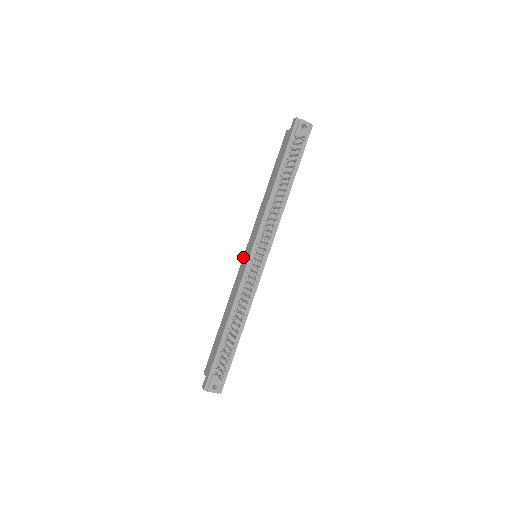
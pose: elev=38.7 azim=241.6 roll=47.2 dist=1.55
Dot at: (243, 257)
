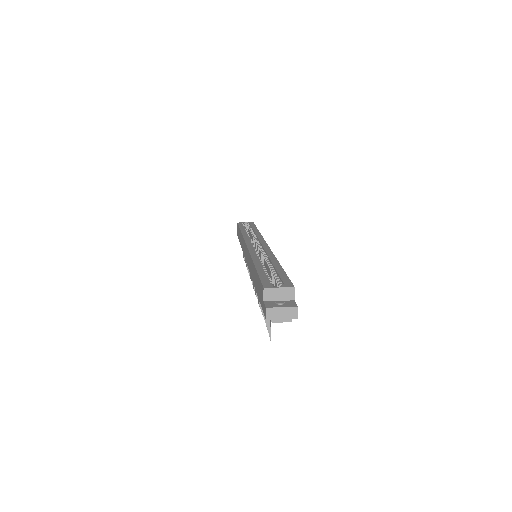
Dot at: (245, 245)
